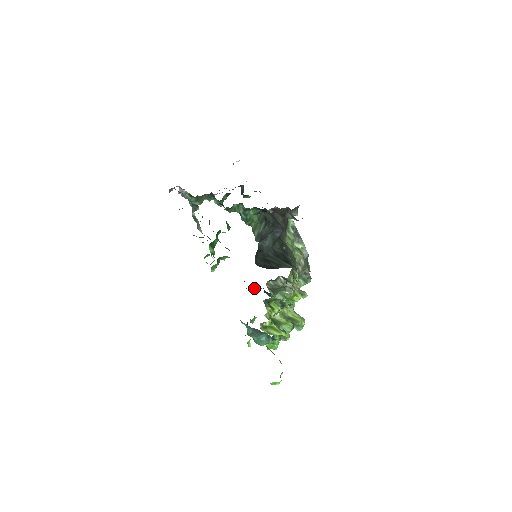
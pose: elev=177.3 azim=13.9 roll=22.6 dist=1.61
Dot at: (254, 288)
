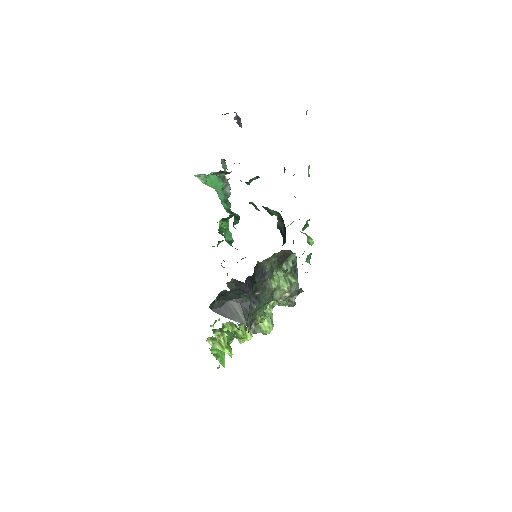
Dot at: occluded
